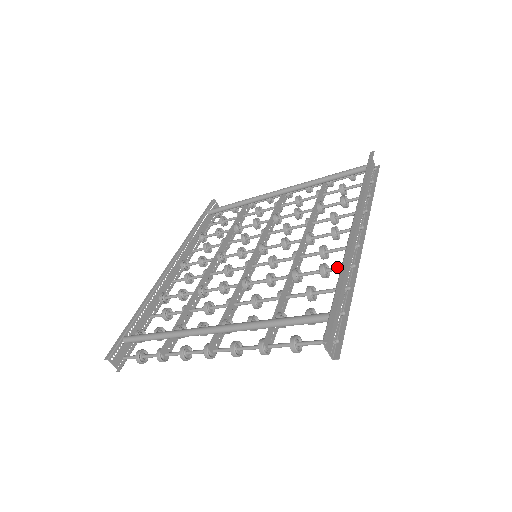
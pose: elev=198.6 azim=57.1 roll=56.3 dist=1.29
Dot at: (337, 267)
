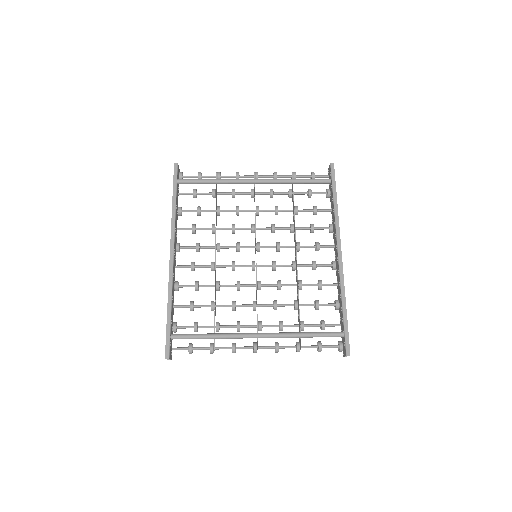
Dot at: (330, 285)
